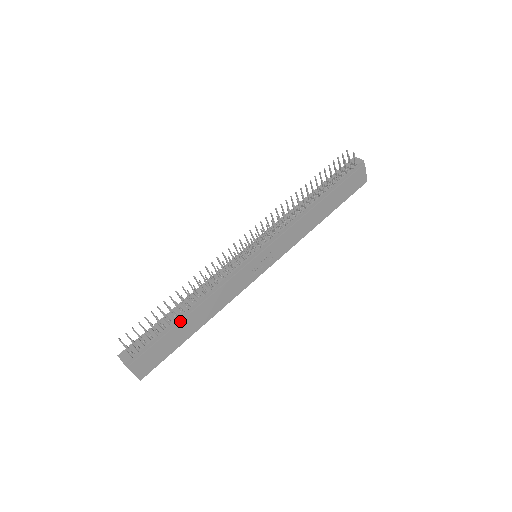
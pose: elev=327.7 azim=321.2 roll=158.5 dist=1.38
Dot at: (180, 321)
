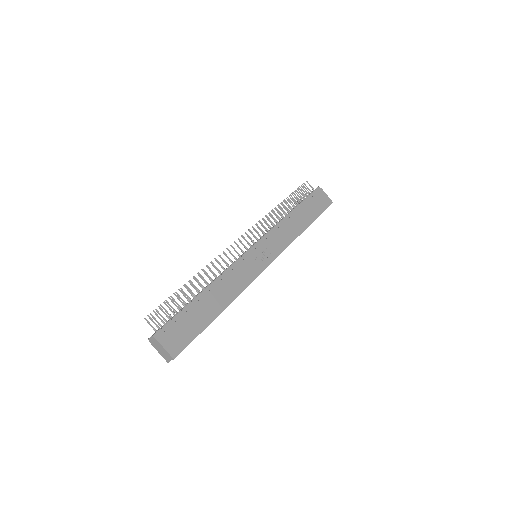
Dot at: (199, 300)
